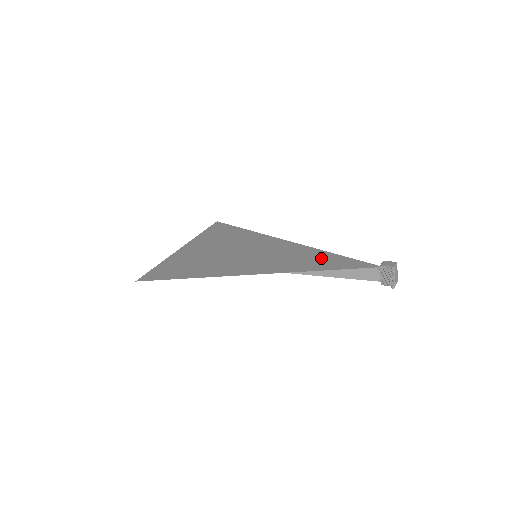
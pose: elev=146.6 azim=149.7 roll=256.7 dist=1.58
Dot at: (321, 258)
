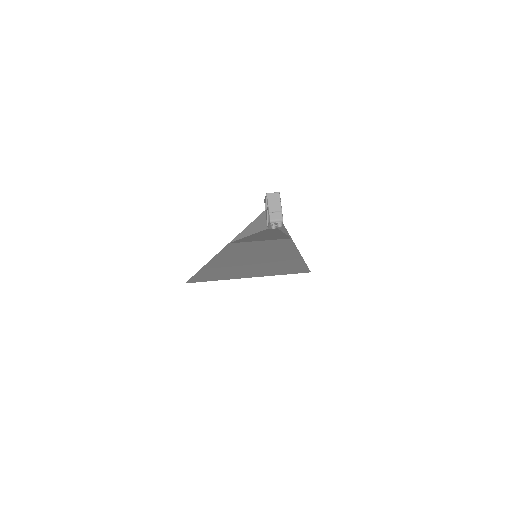
Dot at: occluded
